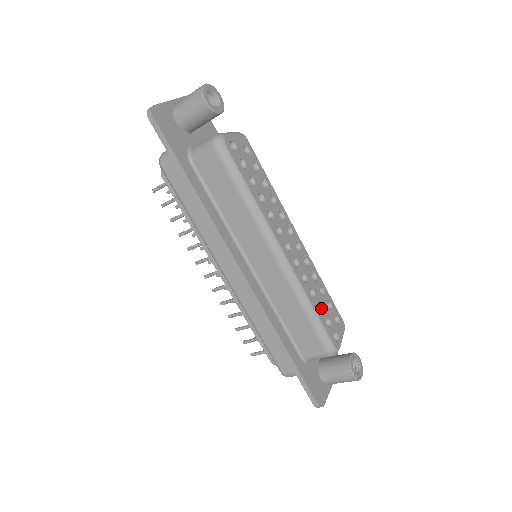
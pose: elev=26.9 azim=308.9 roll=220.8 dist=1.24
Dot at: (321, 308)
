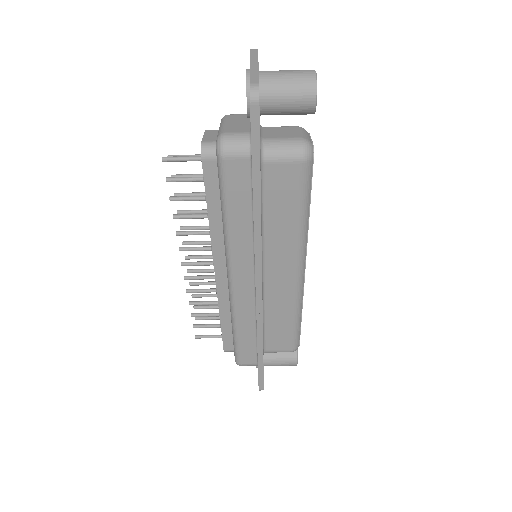
Dot at: occluded
